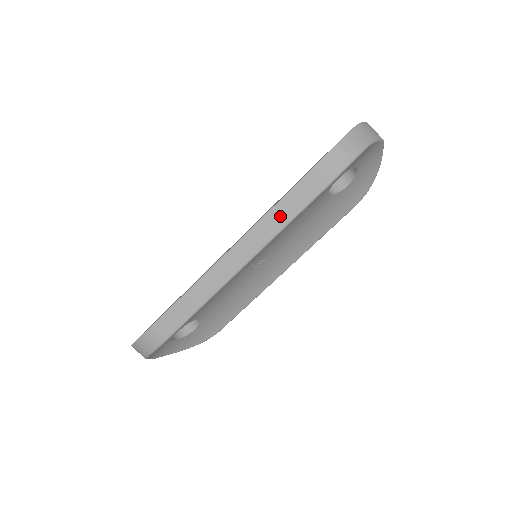
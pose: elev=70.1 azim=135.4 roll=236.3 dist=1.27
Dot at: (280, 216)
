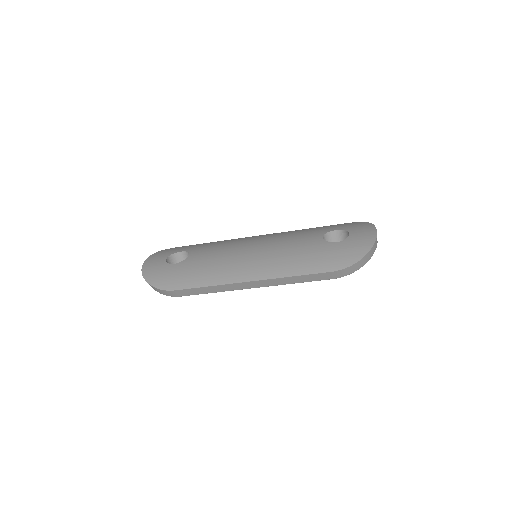
Dot at: (293, 280)
